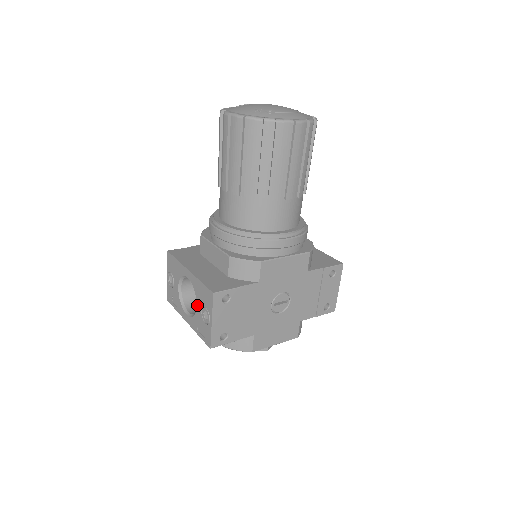
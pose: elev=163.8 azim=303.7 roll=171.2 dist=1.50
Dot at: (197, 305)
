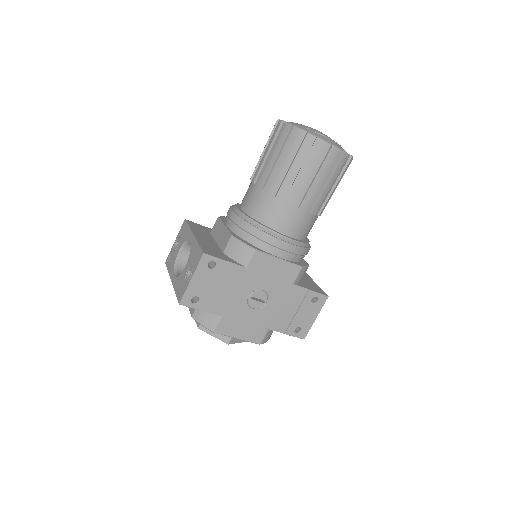
Dot at: (186, 265)
